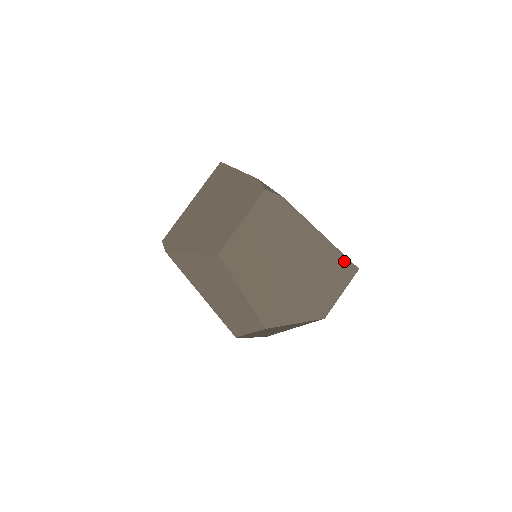
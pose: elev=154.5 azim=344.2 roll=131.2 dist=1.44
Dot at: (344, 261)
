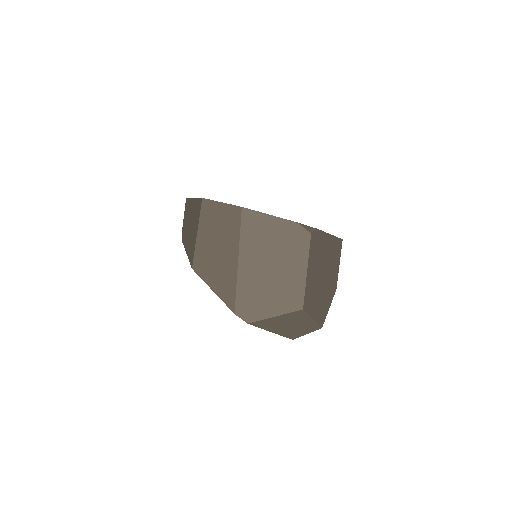
Dot at: (338, 242)
